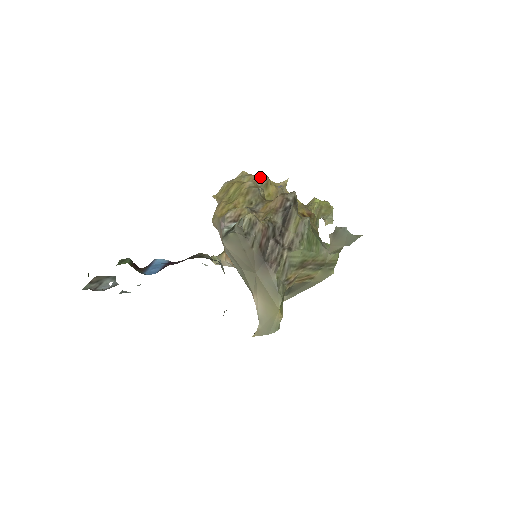
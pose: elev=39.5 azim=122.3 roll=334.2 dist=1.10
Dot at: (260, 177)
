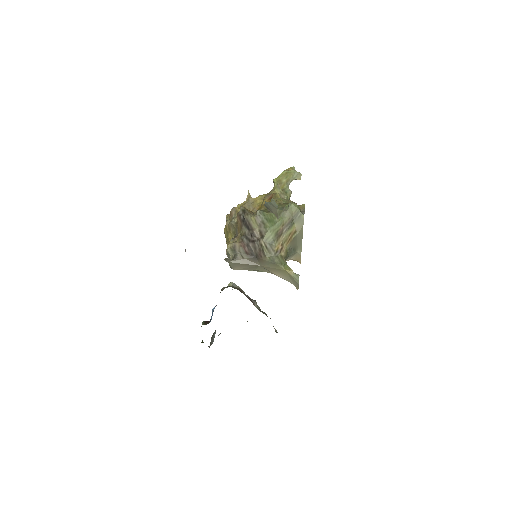
Dot at: (231, 212)
